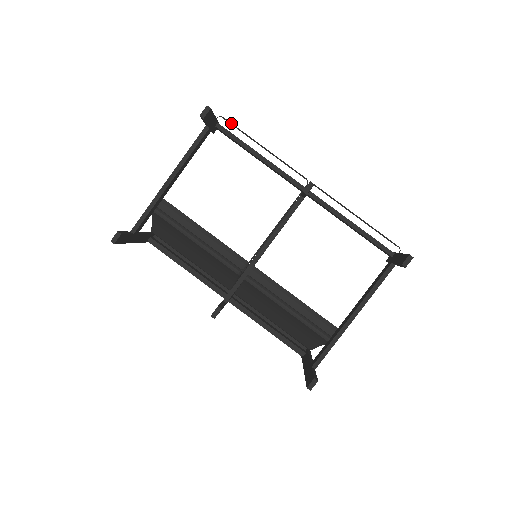
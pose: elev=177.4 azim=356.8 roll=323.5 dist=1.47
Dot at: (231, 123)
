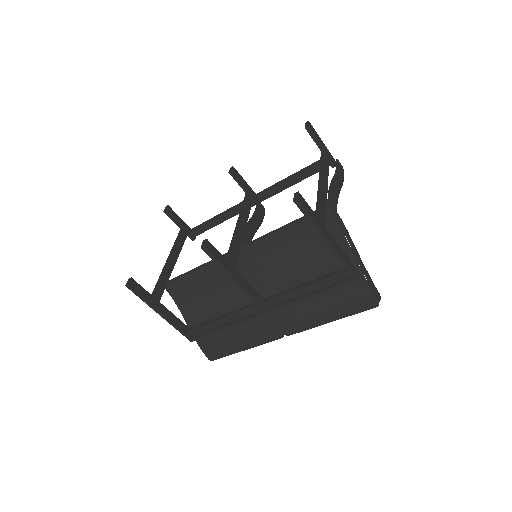
Dot at: occluded
